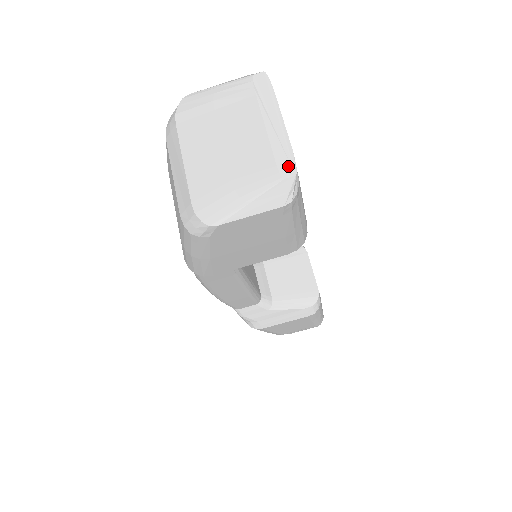
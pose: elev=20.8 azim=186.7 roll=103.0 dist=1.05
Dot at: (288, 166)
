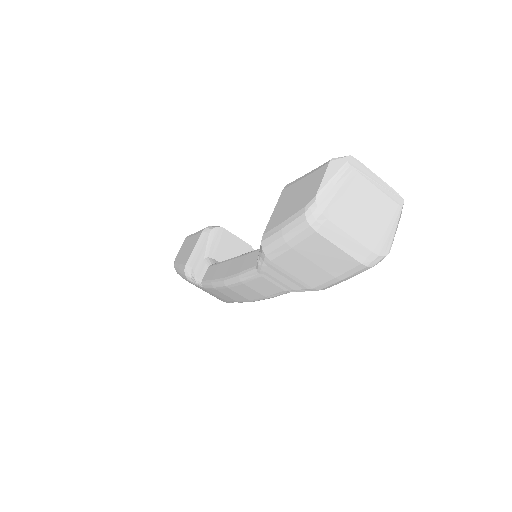
Dot at: (399, 199)
